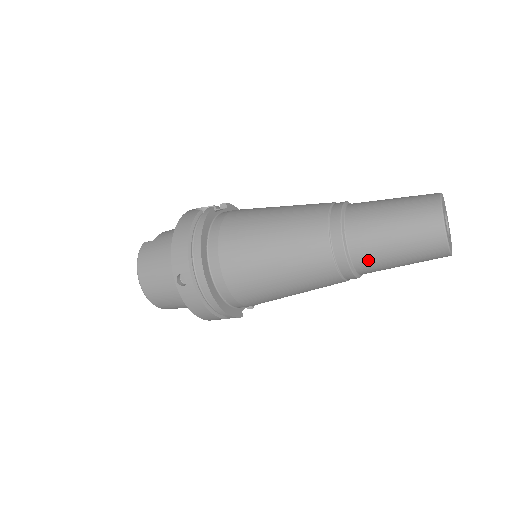
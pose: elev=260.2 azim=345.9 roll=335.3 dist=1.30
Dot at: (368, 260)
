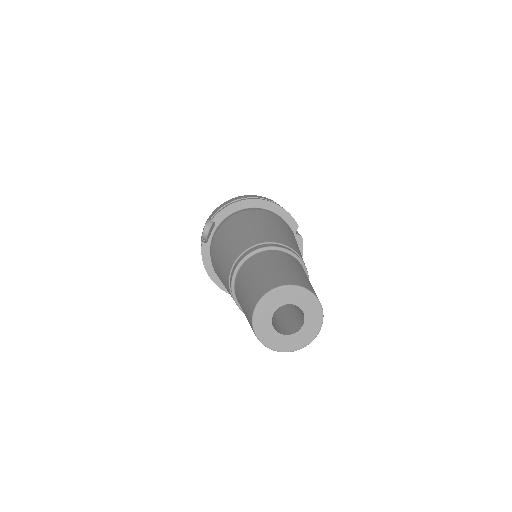
Dot at: occluded
